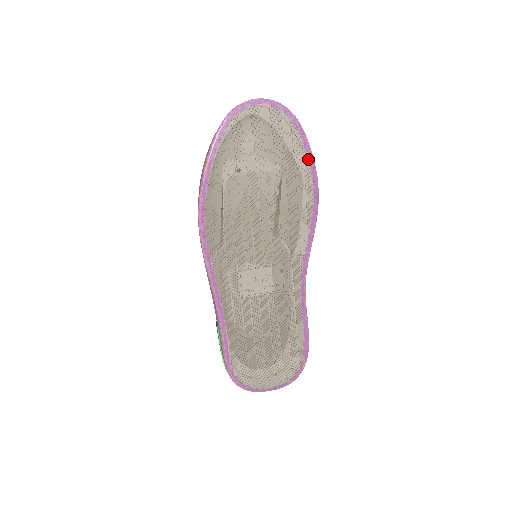
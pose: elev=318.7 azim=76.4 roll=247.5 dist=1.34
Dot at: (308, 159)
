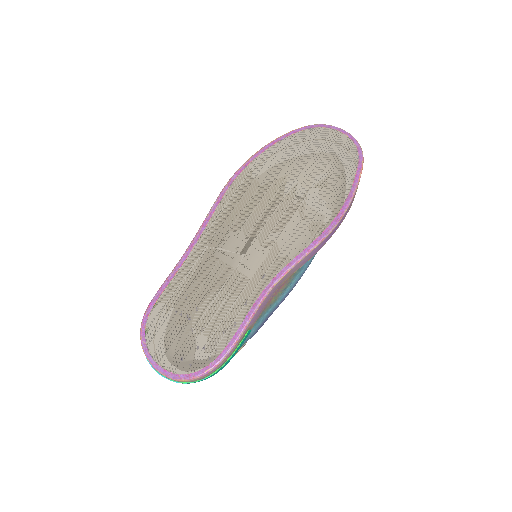
Dot at: (351, 188)
